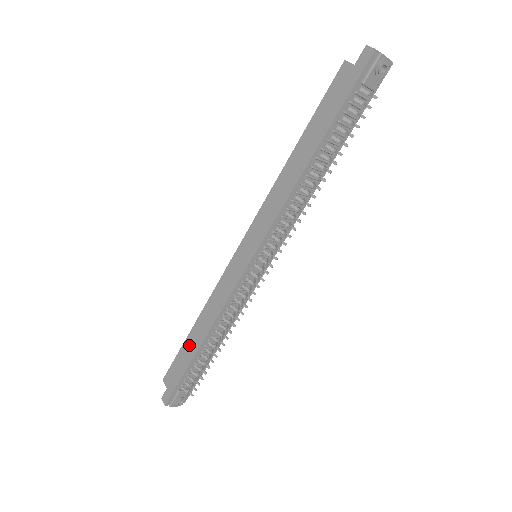
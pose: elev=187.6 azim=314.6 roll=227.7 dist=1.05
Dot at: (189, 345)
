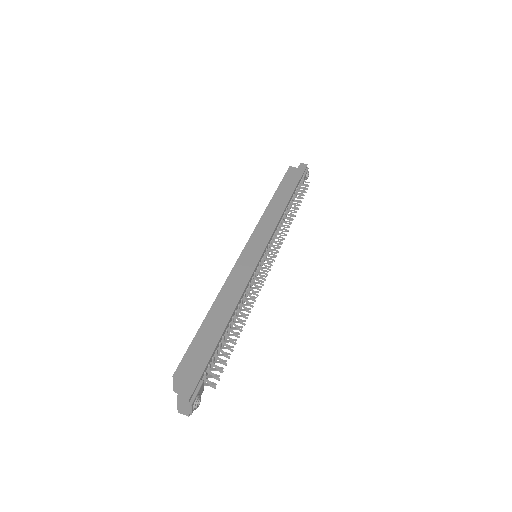
Dot at: (211, 325)
